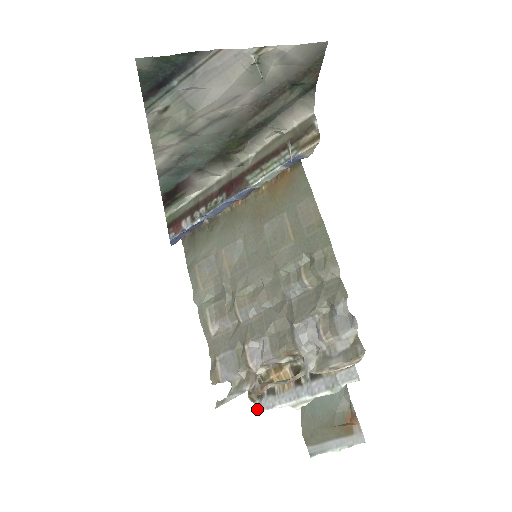
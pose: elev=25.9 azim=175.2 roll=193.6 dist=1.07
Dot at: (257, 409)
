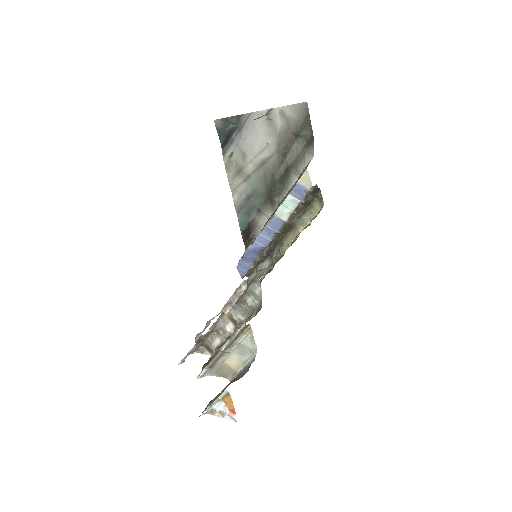
Dot at: (200, 374)
